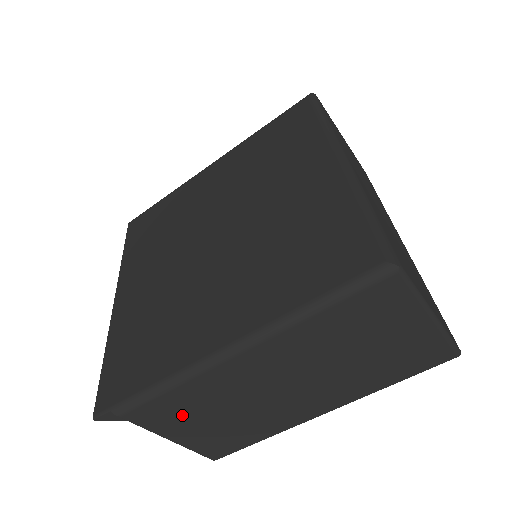
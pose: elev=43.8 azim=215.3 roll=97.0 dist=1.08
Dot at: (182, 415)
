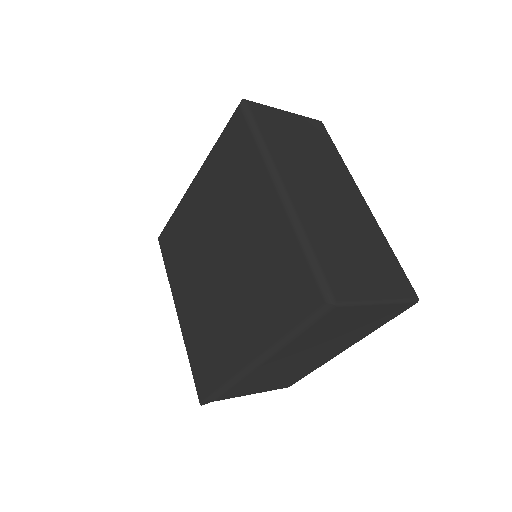
Dot at: (251, 387)
